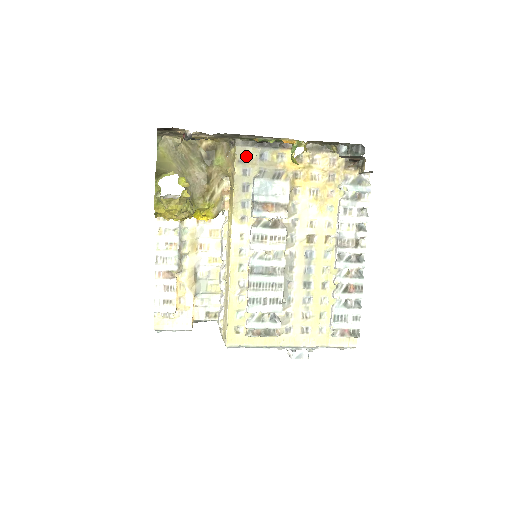
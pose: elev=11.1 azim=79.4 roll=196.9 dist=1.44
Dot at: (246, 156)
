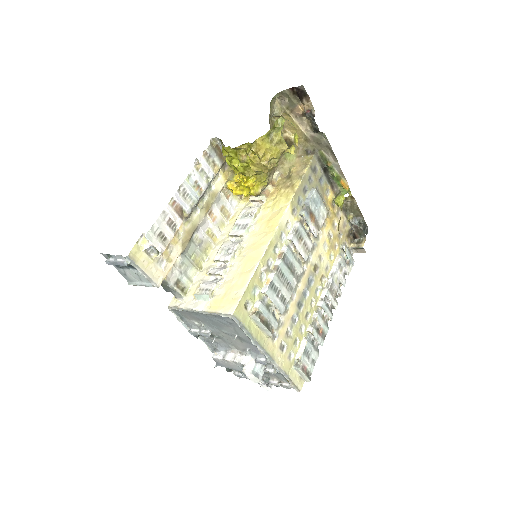
Dot at: (315, 169)
